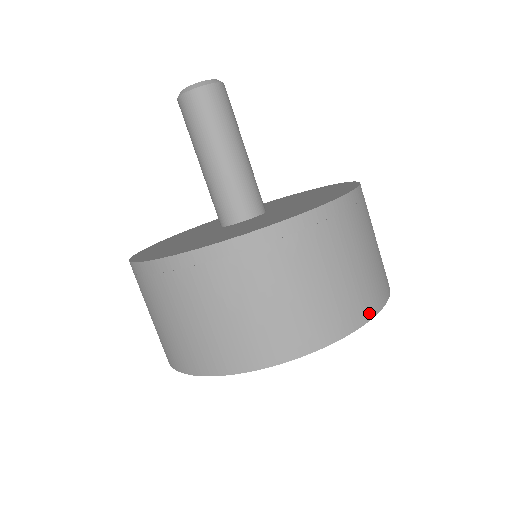
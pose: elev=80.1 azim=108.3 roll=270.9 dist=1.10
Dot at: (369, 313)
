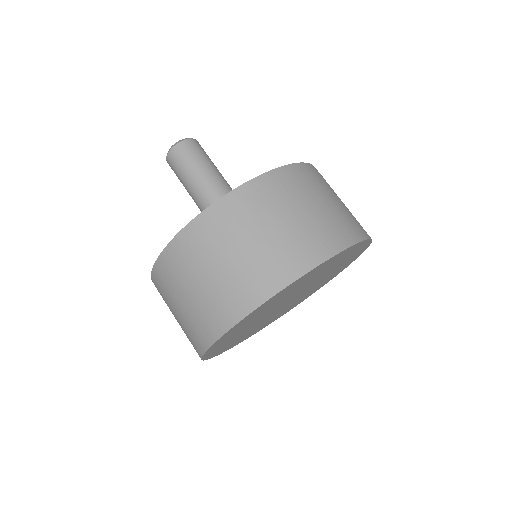
Dot at: (278, 284)
